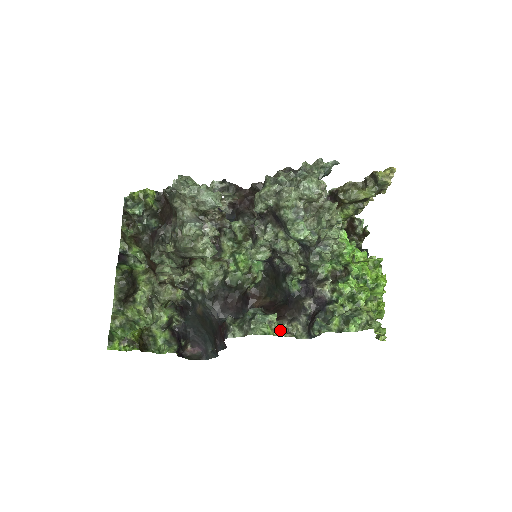
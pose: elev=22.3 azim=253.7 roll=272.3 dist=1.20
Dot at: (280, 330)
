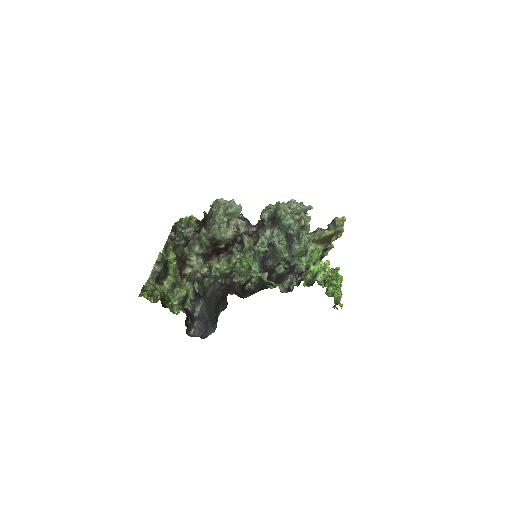
Dot at: occluded
